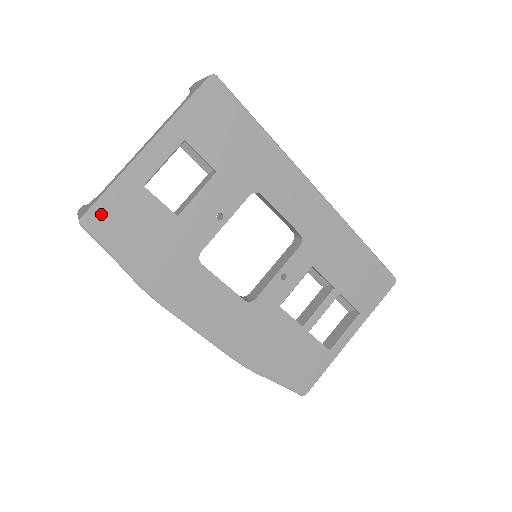
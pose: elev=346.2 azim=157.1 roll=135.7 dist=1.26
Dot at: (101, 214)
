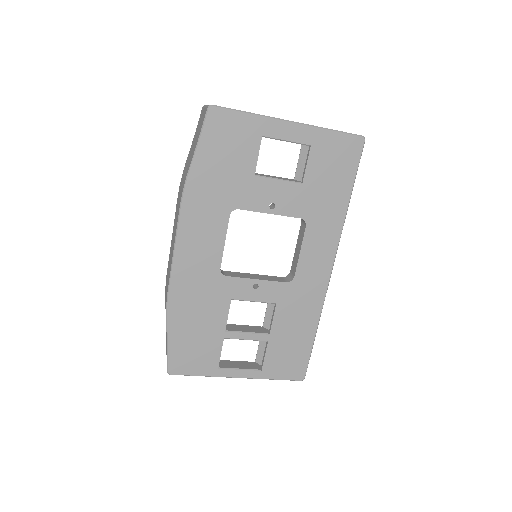
Dot at: (225, 118)
